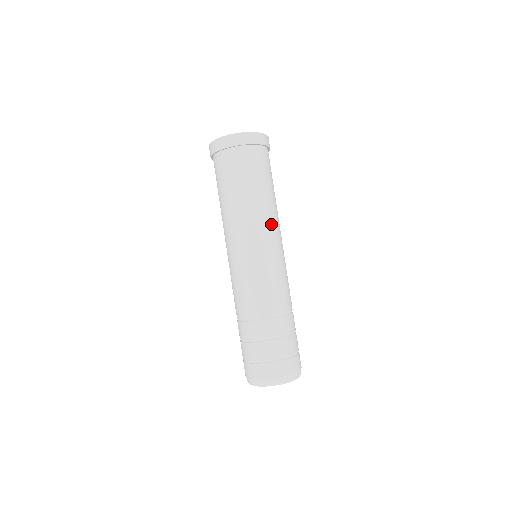
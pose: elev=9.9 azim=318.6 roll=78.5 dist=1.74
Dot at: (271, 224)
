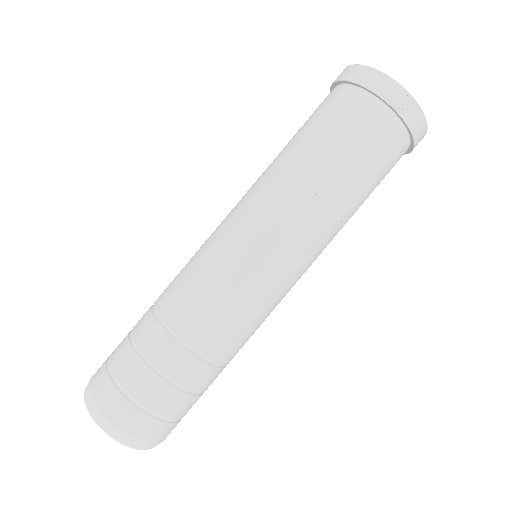
Dot at: (299, 224)
